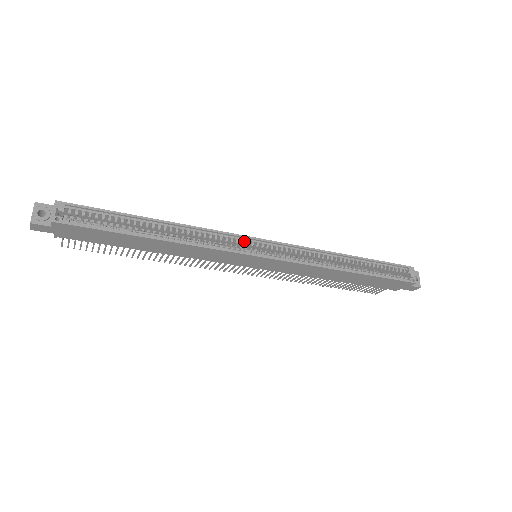
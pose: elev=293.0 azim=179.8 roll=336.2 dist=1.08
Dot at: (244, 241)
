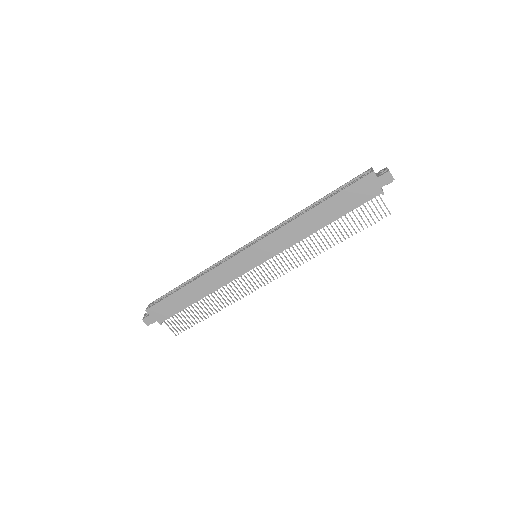
Dot at: occluded
